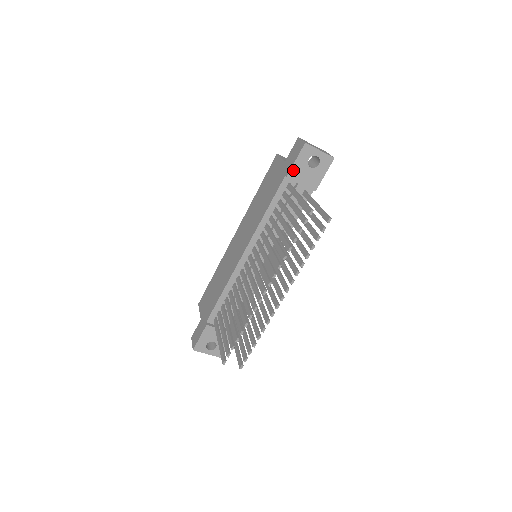
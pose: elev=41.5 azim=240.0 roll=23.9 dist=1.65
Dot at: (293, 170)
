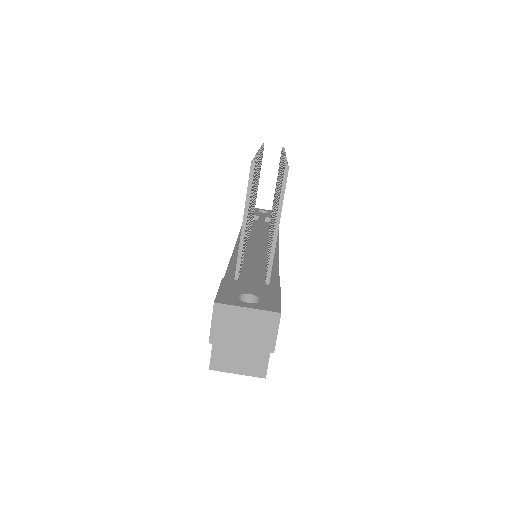
Dot at: occluded
